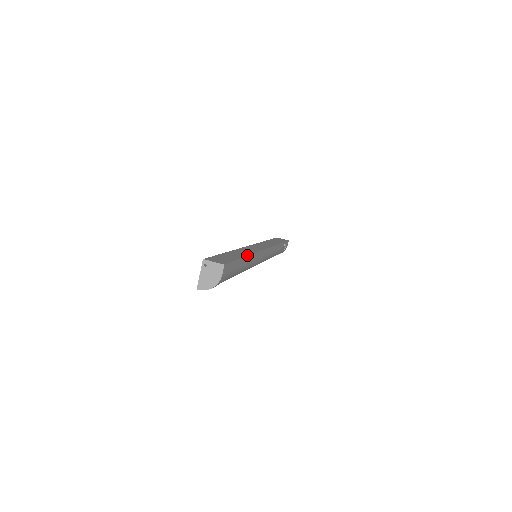
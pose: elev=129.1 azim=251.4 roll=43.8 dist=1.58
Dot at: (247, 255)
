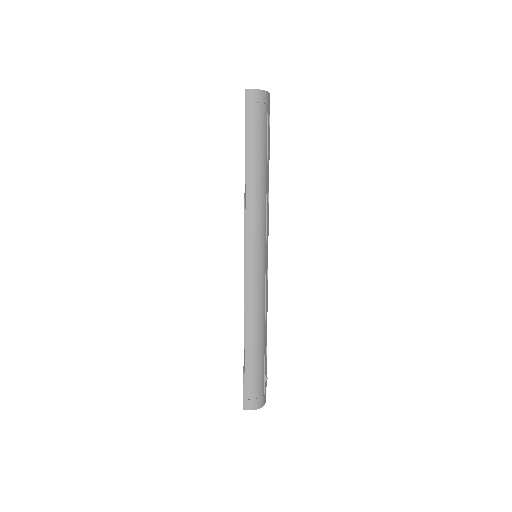
Dot at: (268, 172)
